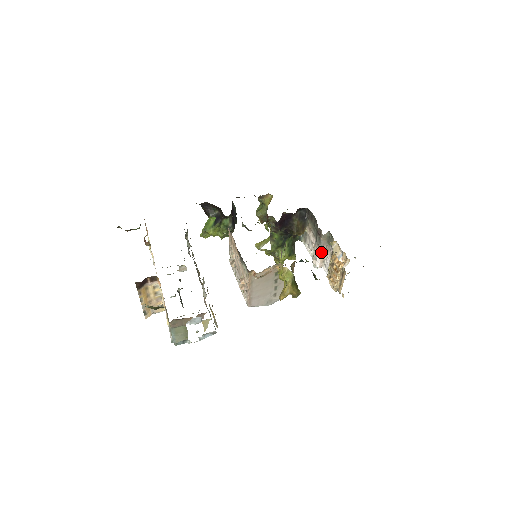
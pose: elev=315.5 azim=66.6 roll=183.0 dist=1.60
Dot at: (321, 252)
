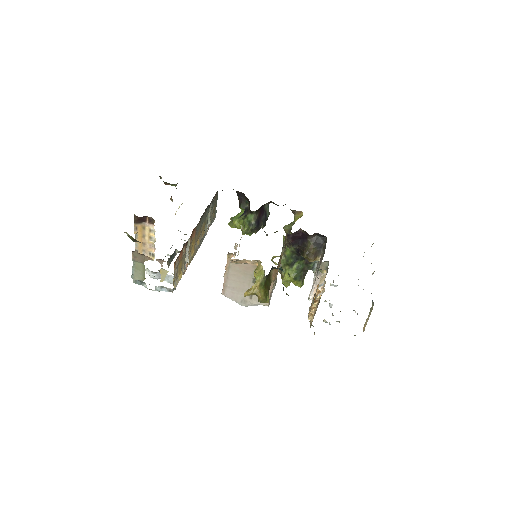
Dot at: (317, 282)
